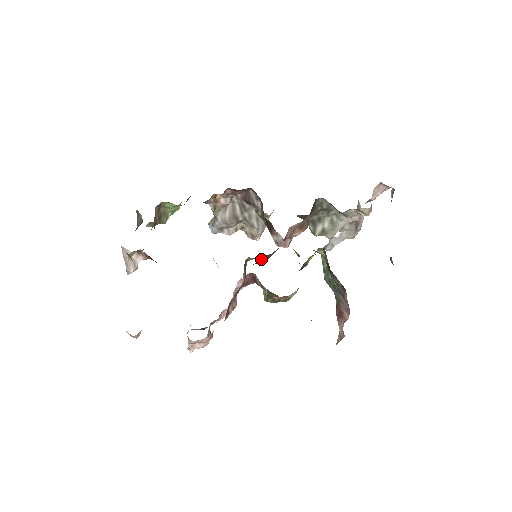
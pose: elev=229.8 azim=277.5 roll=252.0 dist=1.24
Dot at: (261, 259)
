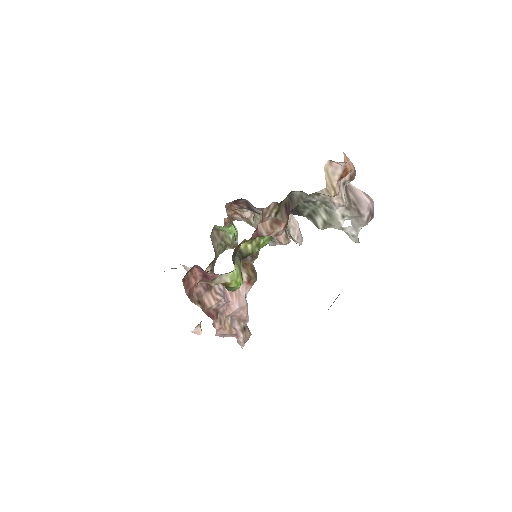
Dot at: occluded
